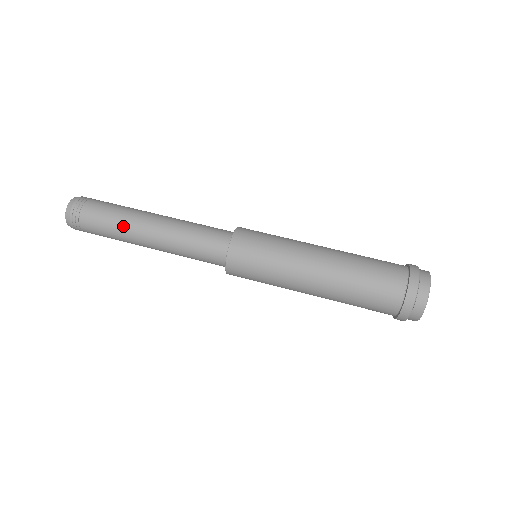
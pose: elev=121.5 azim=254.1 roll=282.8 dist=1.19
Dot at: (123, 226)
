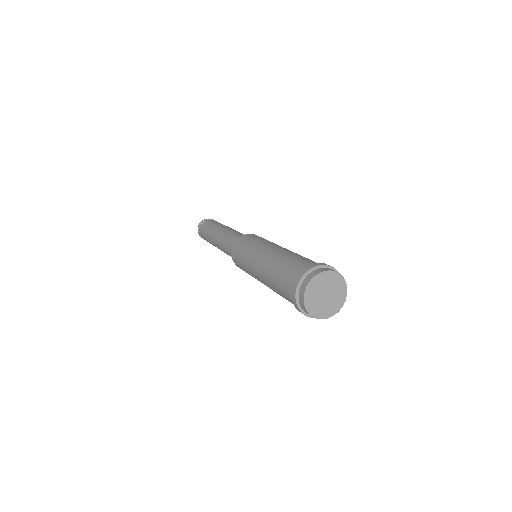
Dot at: (210, 232)
